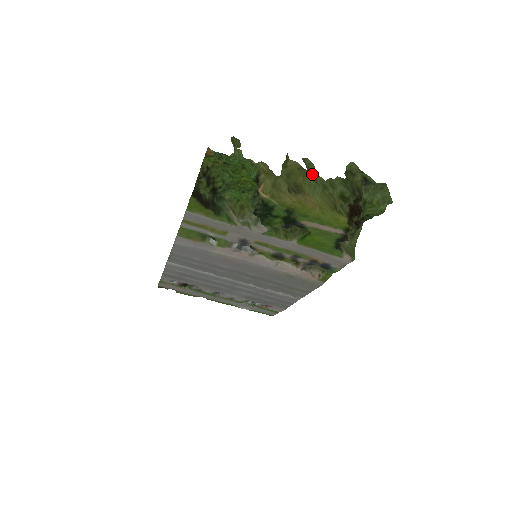
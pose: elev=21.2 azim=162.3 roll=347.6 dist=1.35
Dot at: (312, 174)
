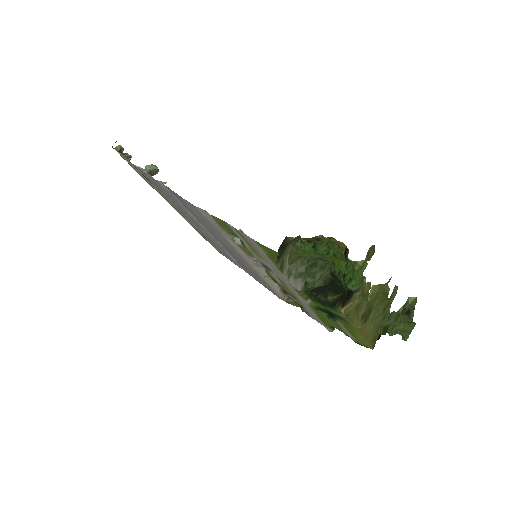
Dot at: (388, 303)
